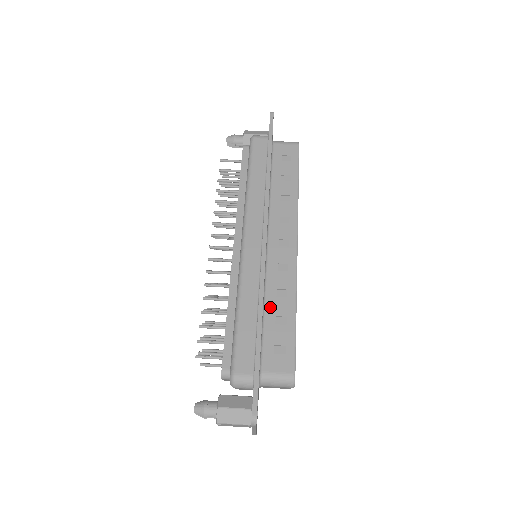
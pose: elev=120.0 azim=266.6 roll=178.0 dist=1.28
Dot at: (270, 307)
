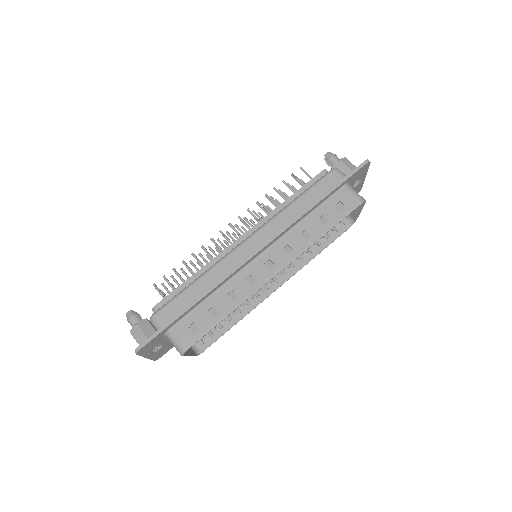
Dot at: (216, 297)
